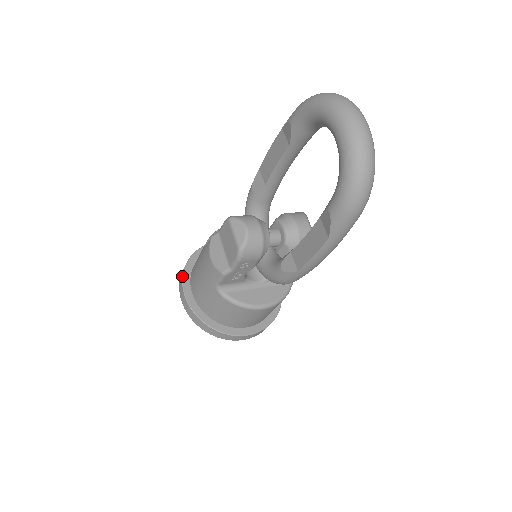
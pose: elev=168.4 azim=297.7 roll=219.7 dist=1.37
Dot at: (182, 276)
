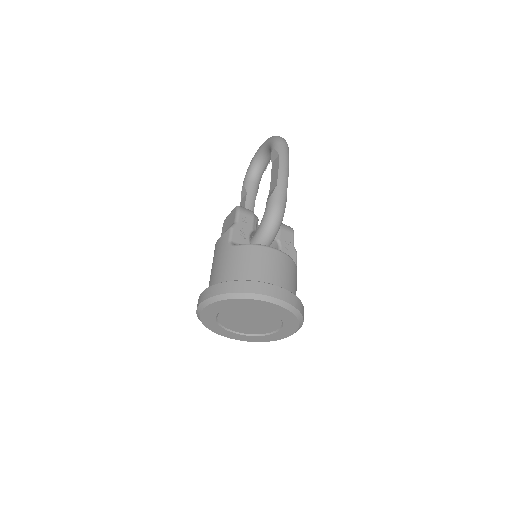
Dot at: (198, 299)
